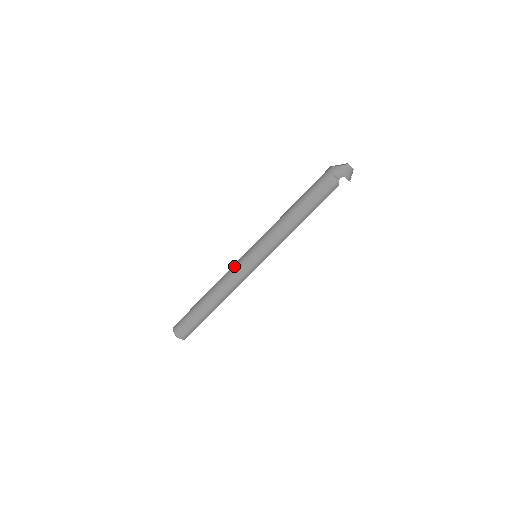
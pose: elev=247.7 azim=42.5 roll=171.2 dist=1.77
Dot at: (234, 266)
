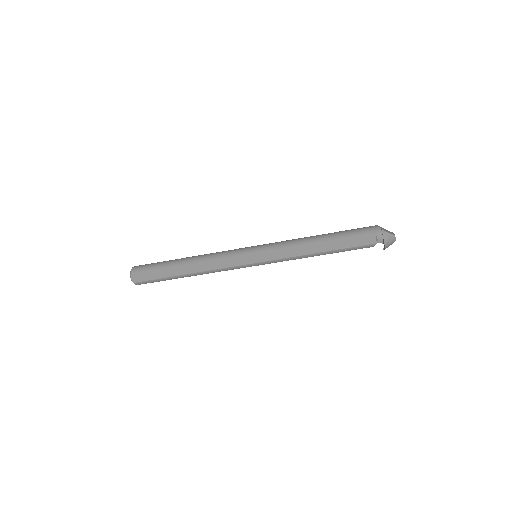
Dot at: (230, 252)
